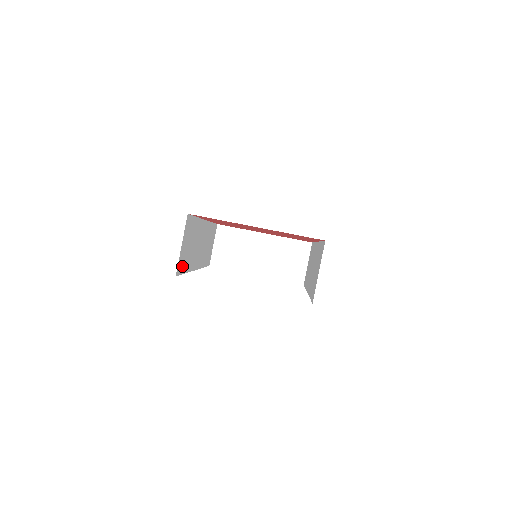
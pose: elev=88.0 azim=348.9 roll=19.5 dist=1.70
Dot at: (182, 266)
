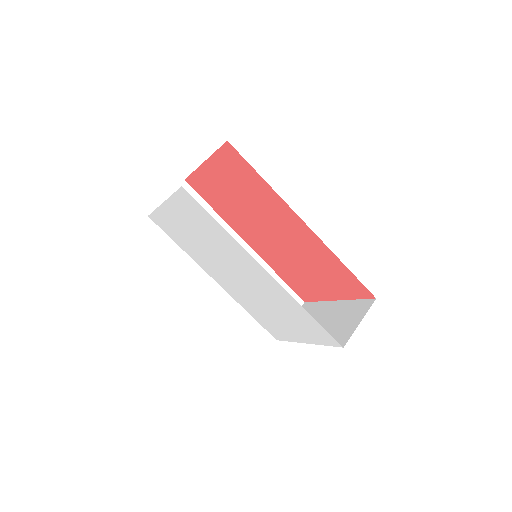
Dot at: occluded
